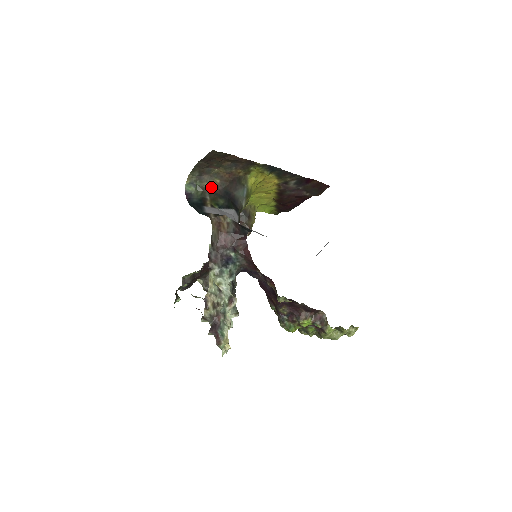
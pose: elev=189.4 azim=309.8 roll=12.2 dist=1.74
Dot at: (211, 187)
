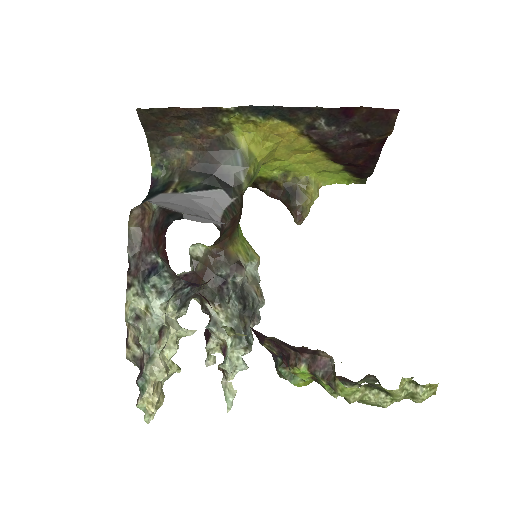
Dot at: (183, 164)
